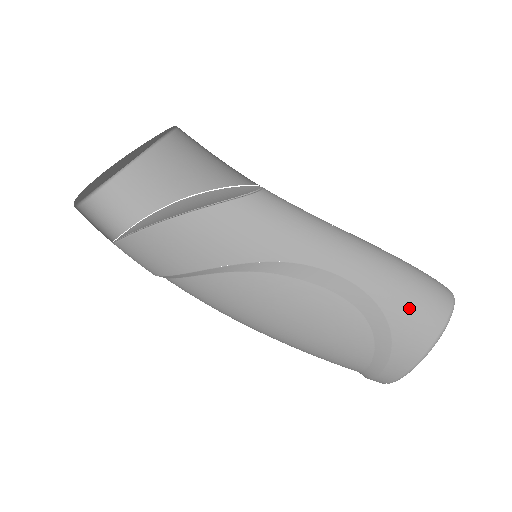
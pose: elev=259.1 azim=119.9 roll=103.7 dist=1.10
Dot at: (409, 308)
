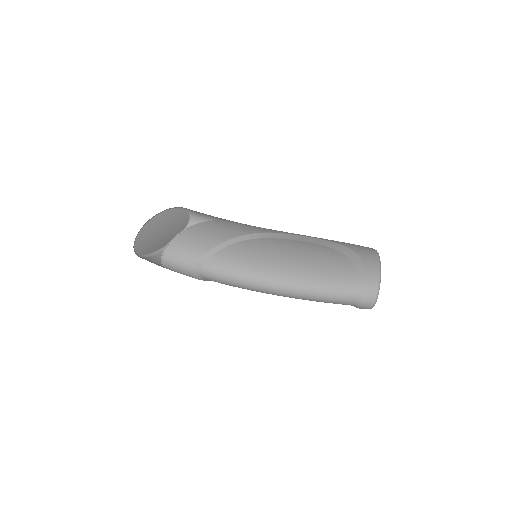
Dot at: (351, 244)
